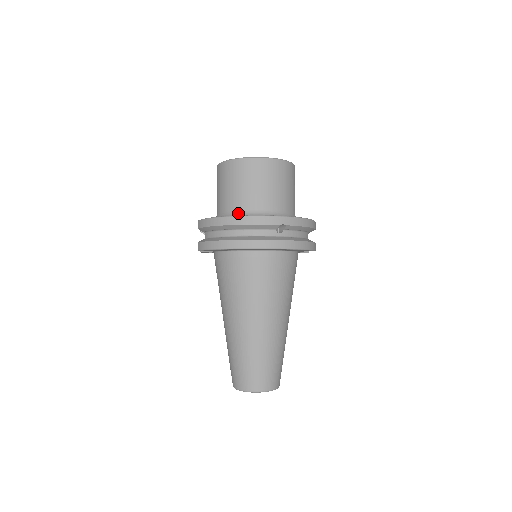
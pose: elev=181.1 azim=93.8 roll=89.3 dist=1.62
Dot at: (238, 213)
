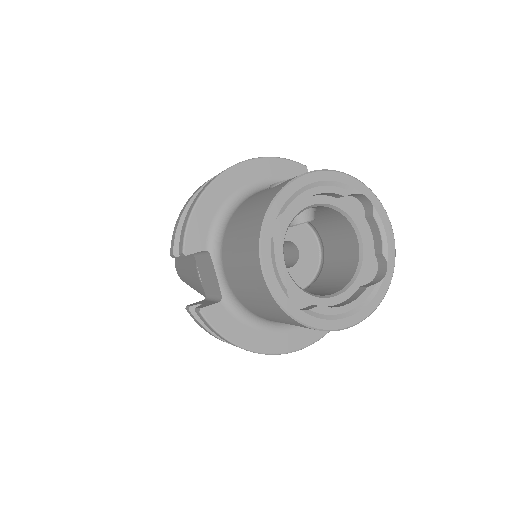
Dot at: (271, 322)
